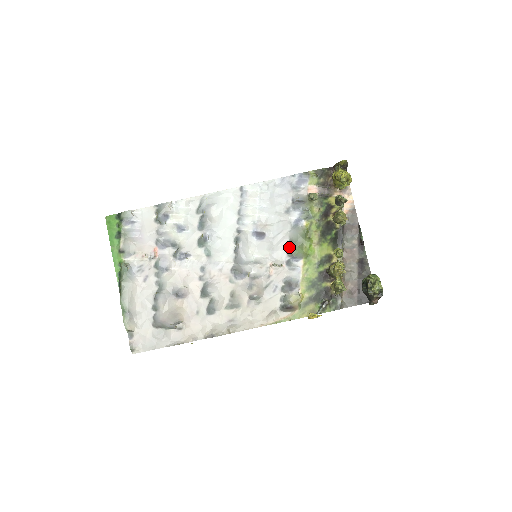
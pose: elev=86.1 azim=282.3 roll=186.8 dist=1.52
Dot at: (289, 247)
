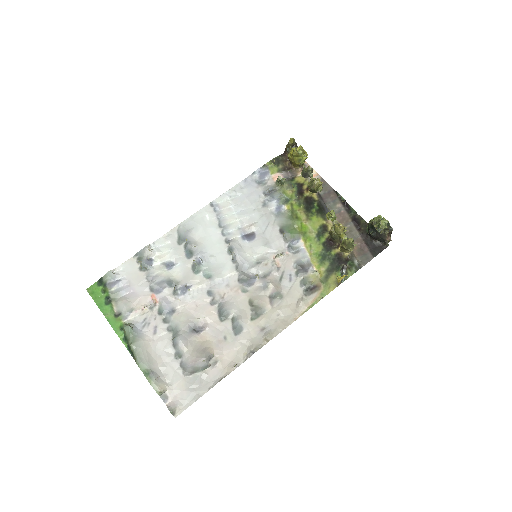
Dot at: (283, 234)
